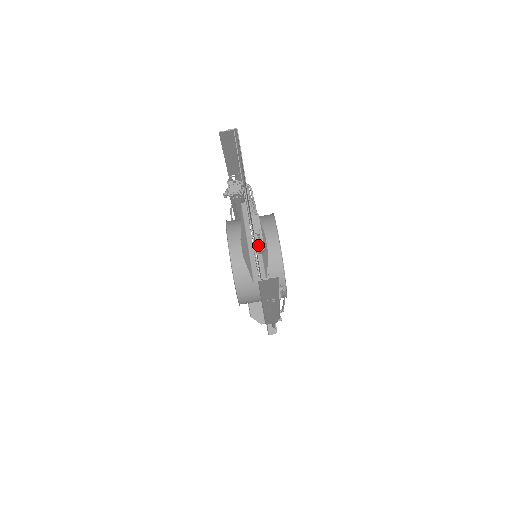
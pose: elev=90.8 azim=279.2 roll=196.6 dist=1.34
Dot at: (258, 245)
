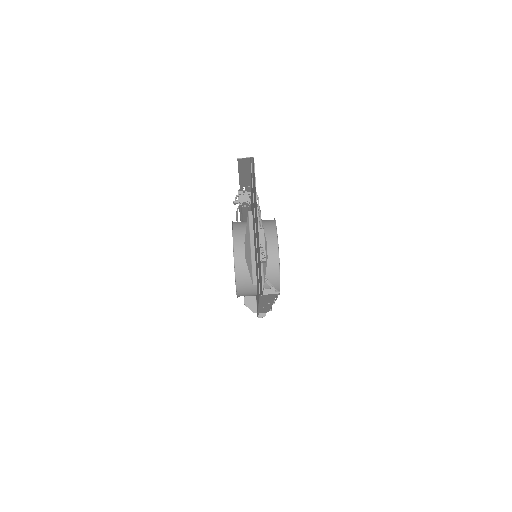
Dot at: (261, 257)
